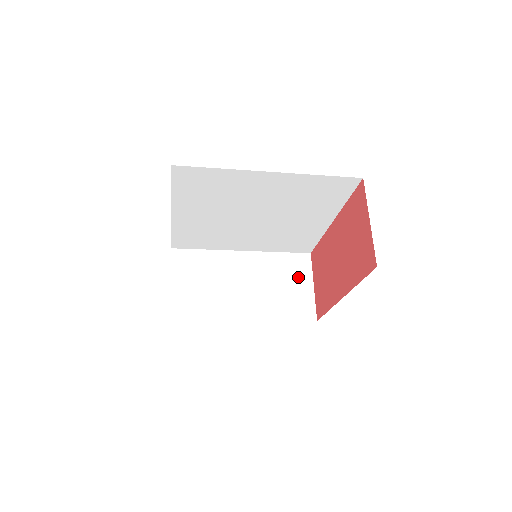
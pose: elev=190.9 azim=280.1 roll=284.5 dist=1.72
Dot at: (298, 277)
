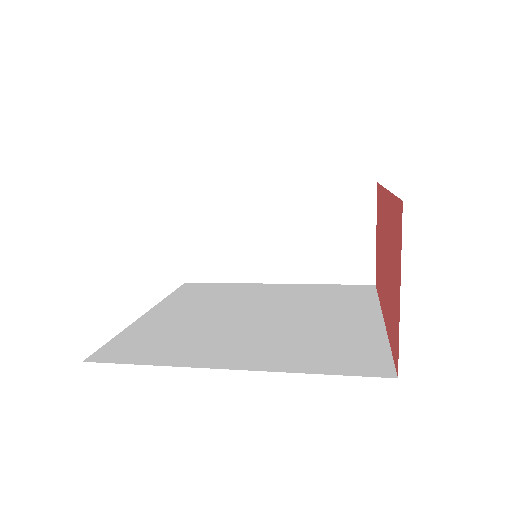
Dot at: (353, 222)
